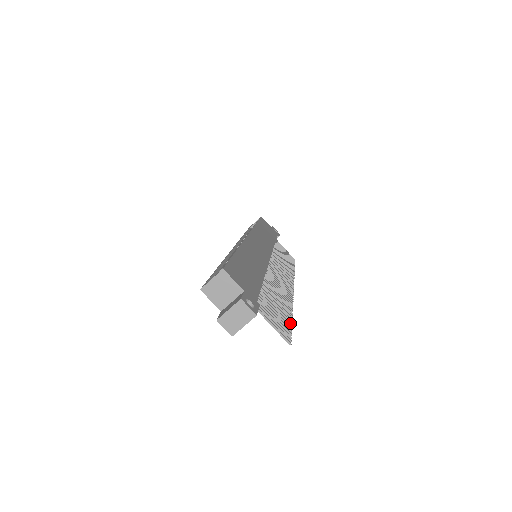
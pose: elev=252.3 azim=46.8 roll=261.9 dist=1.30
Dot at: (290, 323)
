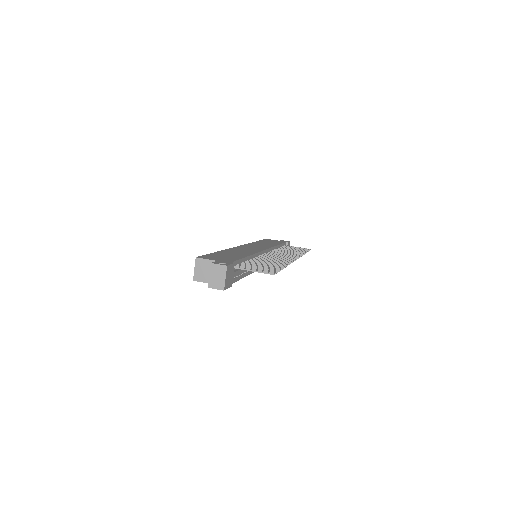
Dot at: (281, 269)
